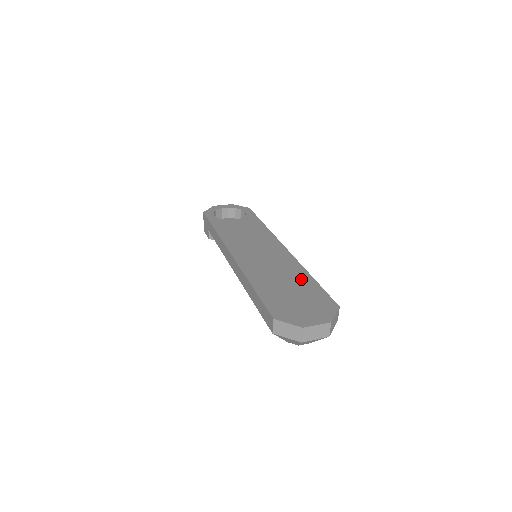
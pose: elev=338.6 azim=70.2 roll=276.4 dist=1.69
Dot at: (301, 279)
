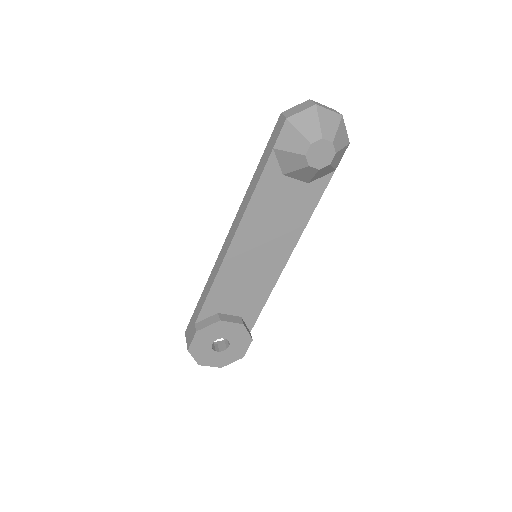
Dot at: occluded
